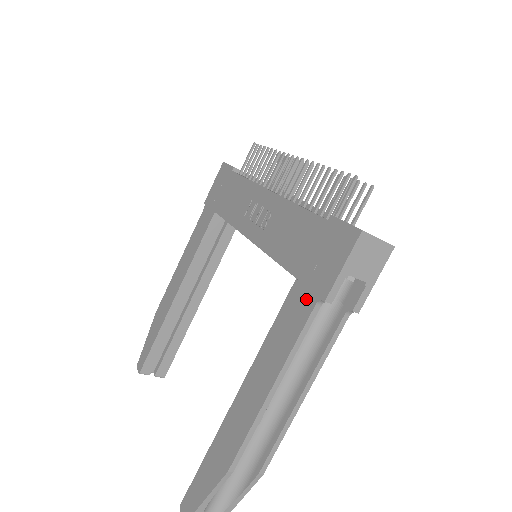
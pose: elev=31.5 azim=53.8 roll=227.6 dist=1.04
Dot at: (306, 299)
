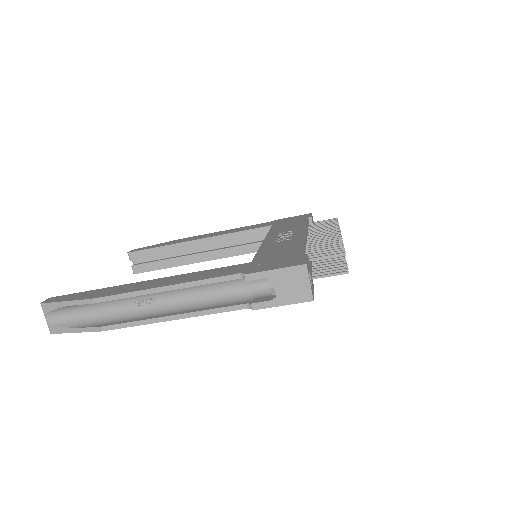
Dot at: (240, 270)
